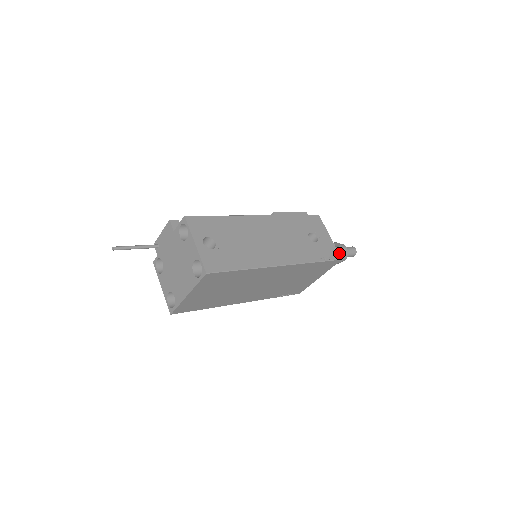
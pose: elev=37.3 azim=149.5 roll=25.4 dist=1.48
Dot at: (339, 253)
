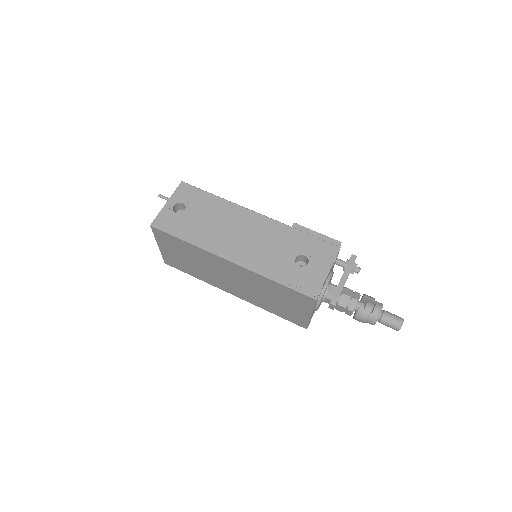
Dot at: (360, 308)
